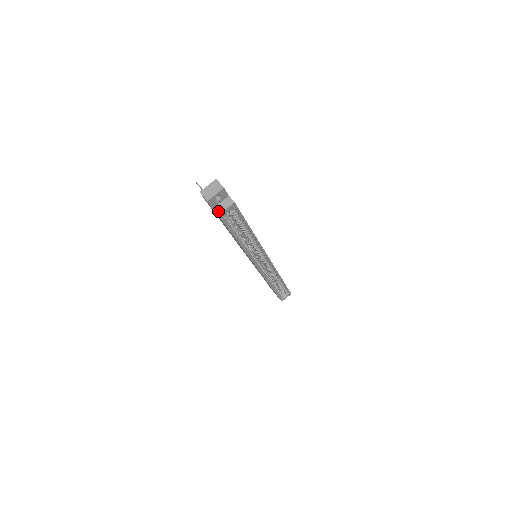
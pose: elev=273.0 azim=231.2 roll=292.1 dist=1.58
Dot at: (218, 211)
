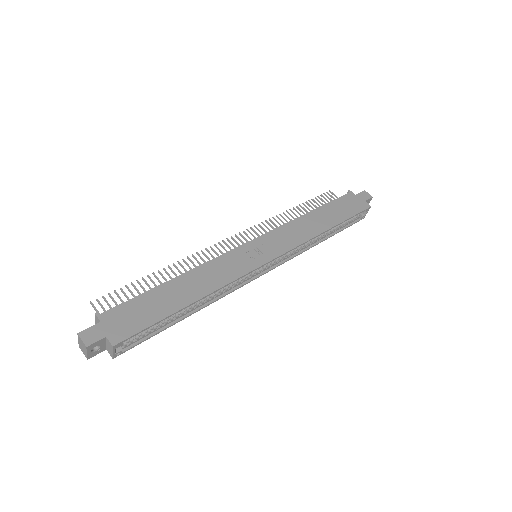
Dot at: (110, 354)
